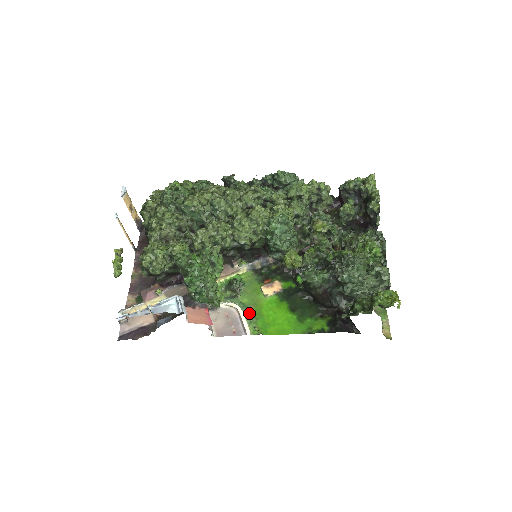
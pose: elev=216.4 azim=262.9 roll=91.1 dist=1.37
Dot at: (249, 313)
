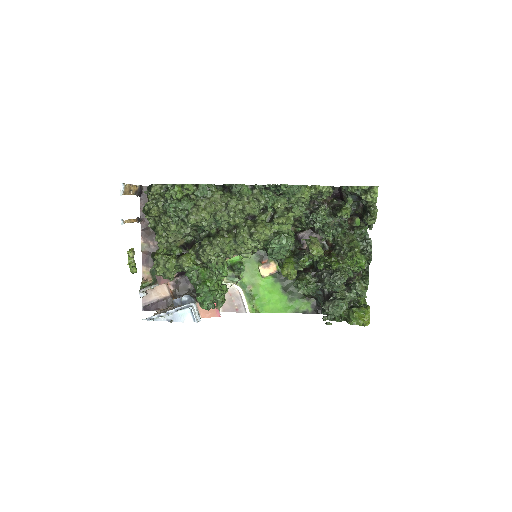
Dot at: (249, 293)
